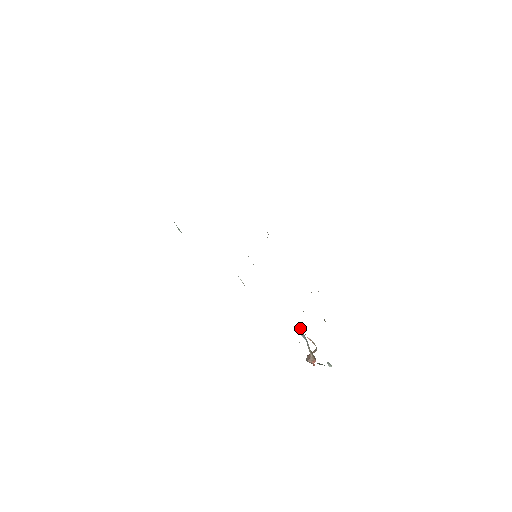
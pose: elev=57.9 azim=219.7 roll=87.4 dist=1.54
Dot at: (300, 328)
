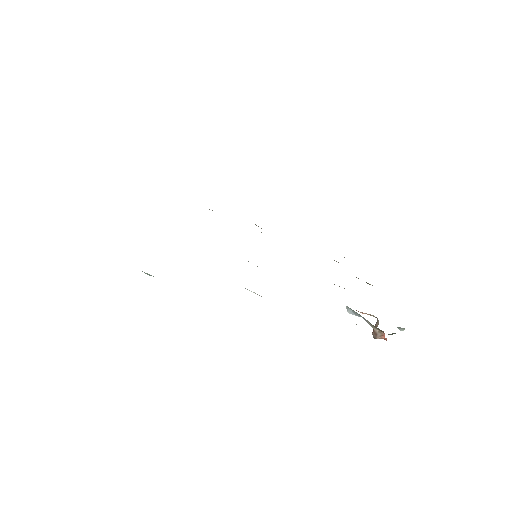
Dot at: (347, 307)
